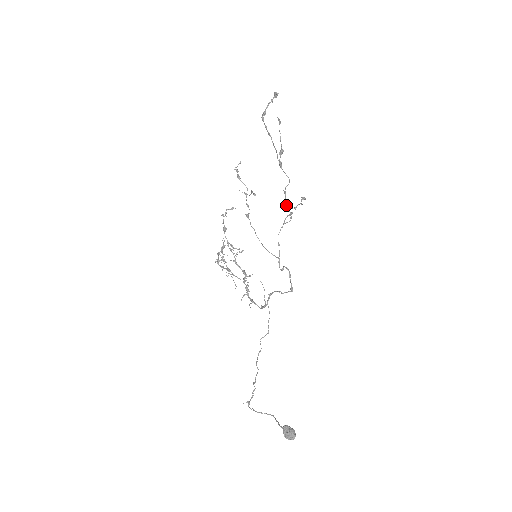
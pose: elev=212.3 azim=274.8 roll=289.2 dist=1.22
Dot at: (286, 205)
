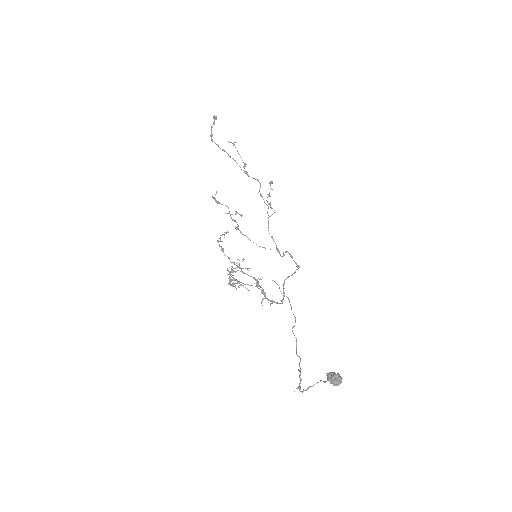
Dot at: (267, 205)
